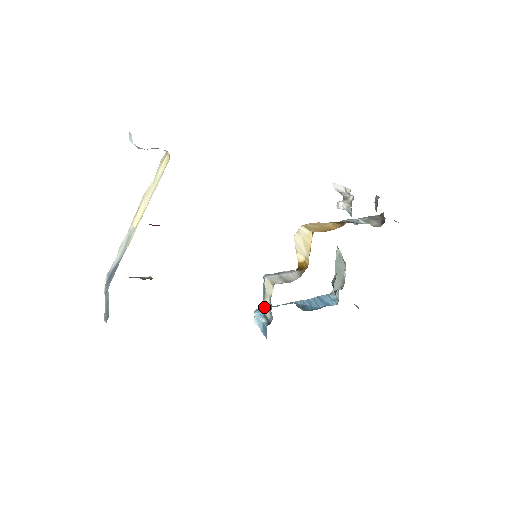
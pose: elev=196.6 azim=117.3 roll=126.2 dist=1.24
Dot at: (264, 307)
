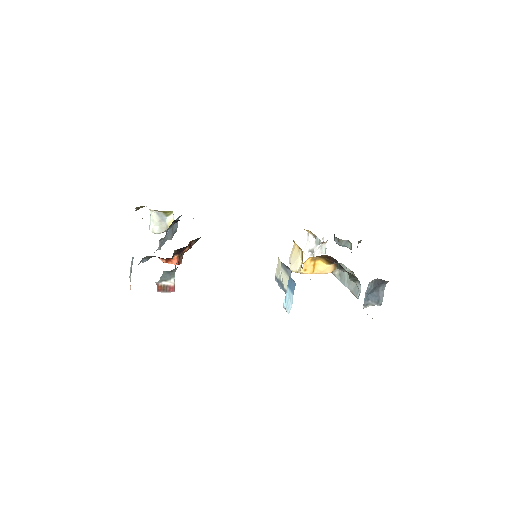
Dot at: (286, 288)
